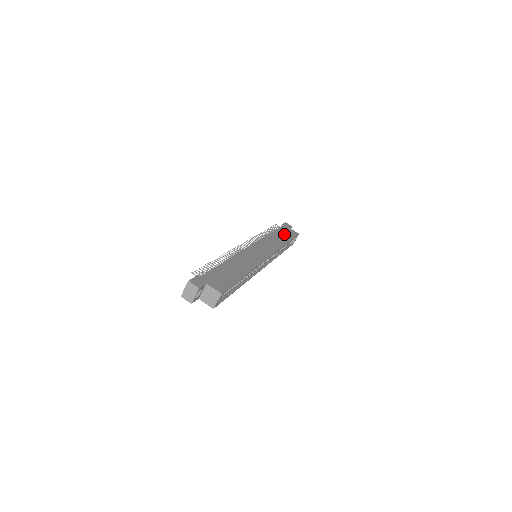
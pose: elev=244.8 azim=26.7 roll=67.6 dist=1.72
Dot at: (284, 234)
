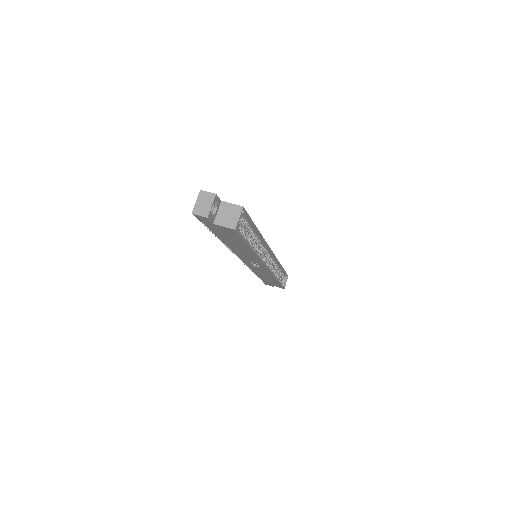
Dot at: occluded
